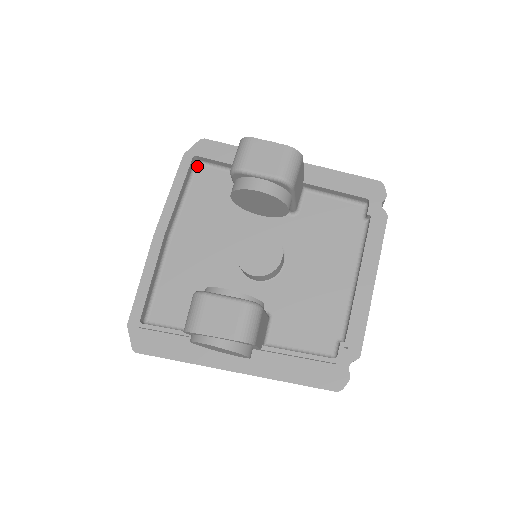
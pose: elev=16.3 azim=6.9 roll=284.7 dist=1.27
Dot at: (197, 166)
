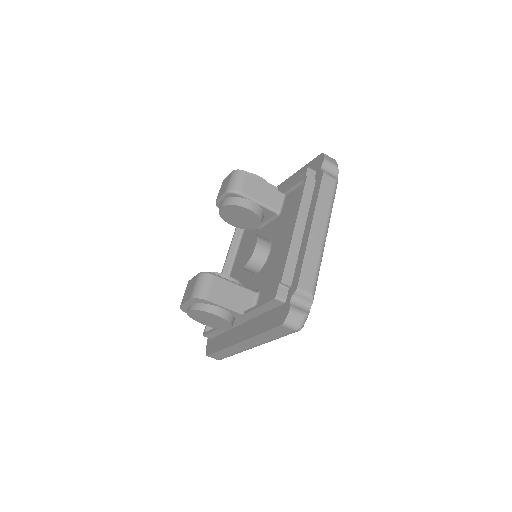
Dot at: occluded
